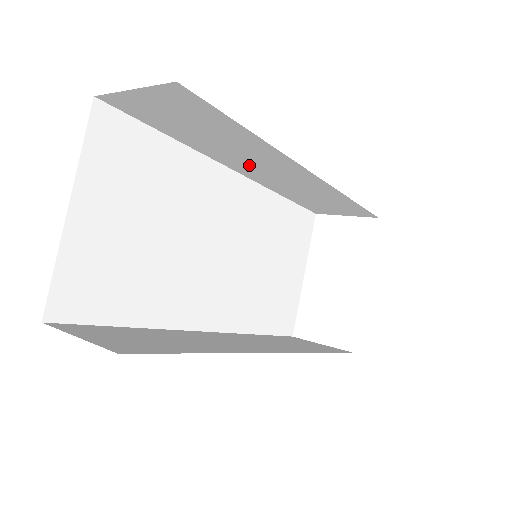
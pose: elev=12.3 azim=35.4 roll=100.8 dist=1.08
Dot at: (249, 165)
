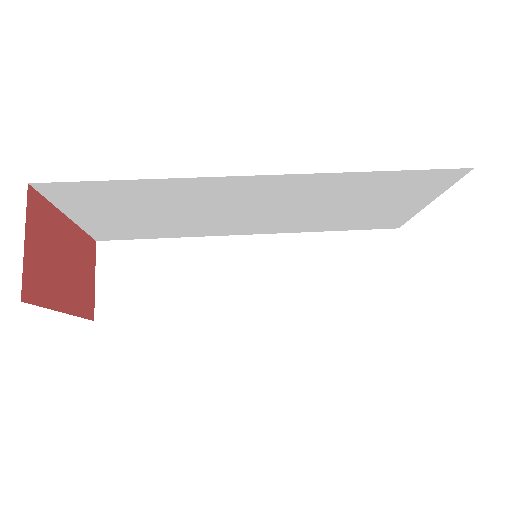
Dot at: occluded
